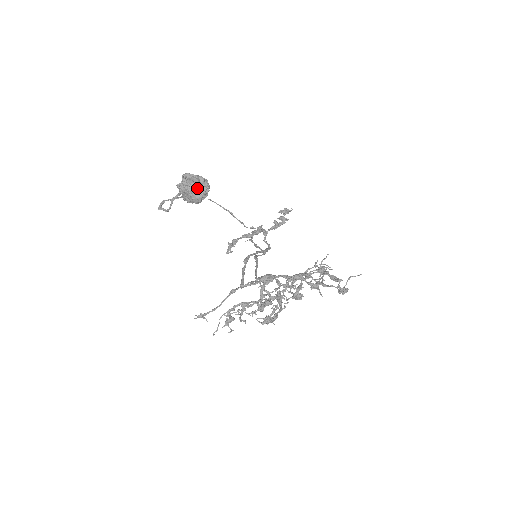
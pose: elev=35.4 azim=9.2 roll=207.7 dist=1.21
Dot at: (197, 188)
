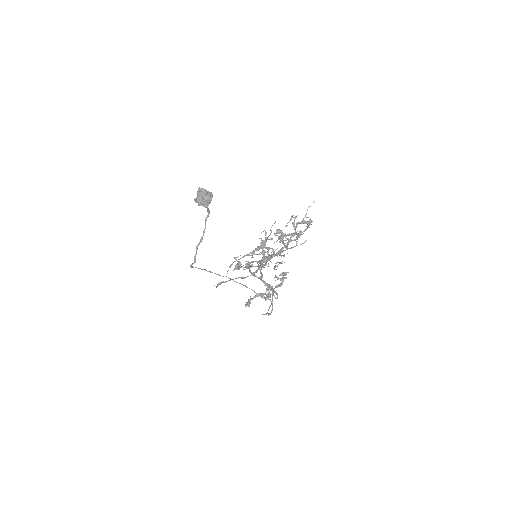
Dot at: (205, 194)
